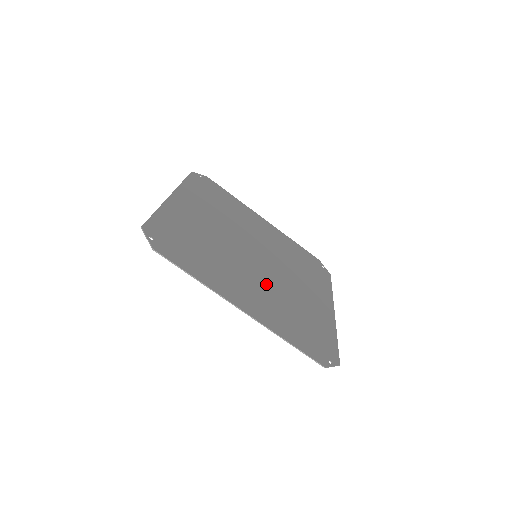
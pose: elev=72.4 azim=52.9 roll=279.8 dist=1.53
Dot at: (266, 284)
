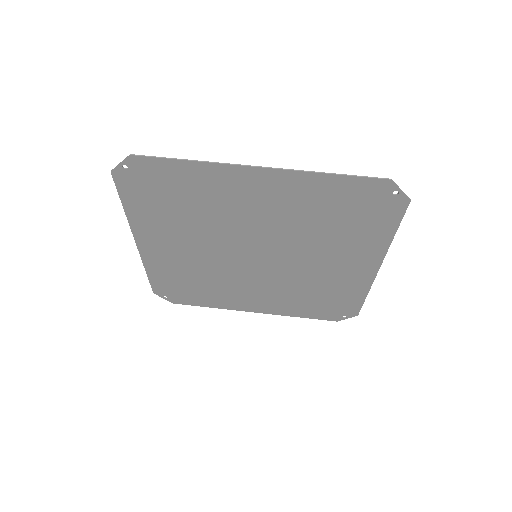
Dot at: (278, 229)
